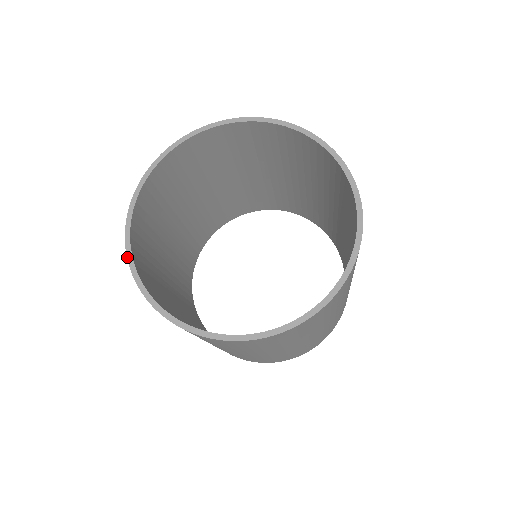
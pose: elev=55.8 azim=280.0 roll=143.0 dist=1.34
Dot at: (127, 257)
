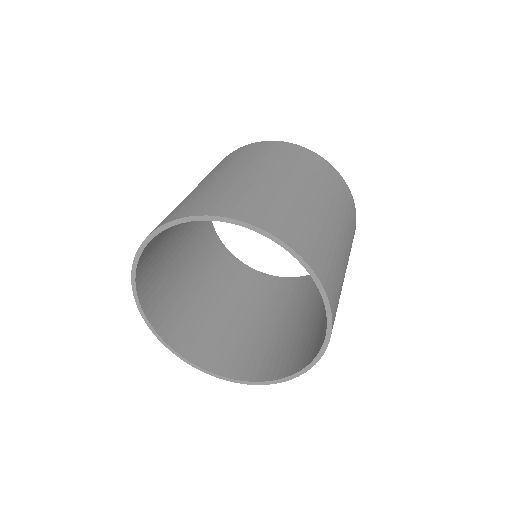
Dot at: occluded
